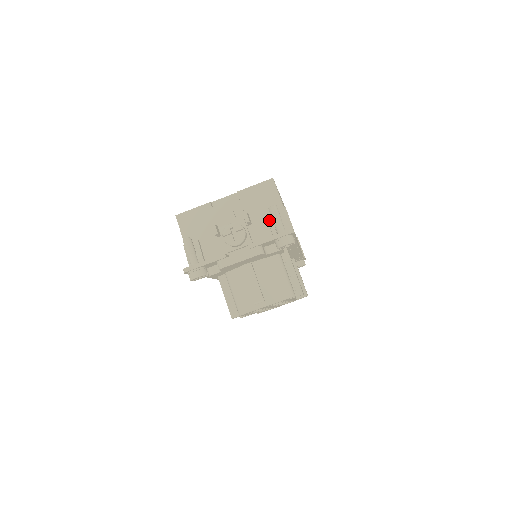
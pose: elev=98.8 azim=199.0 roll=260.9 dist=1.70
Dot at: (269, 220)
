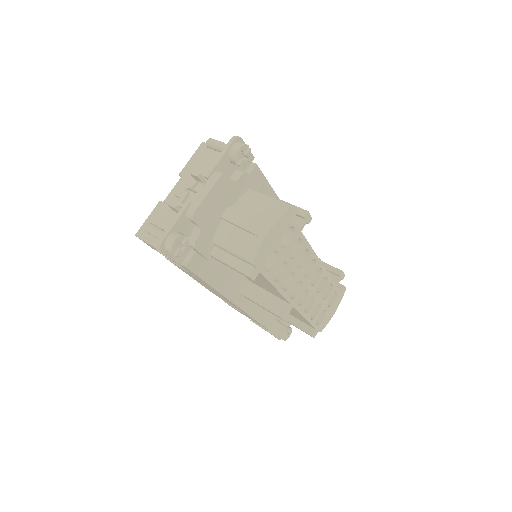
Dot at: occluded
